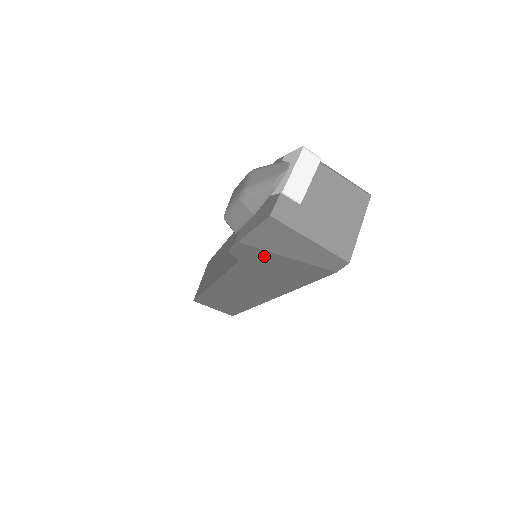
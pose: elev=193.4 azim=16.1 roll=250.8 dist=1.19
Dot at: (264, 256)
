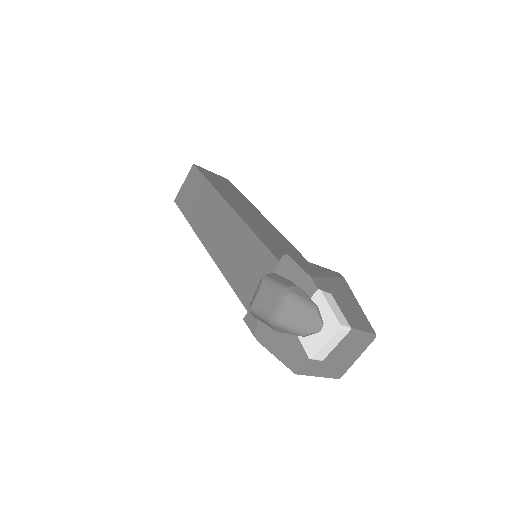
Dot at: occluded
